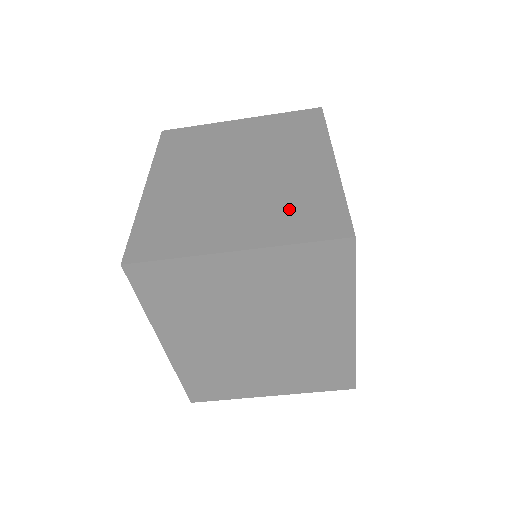
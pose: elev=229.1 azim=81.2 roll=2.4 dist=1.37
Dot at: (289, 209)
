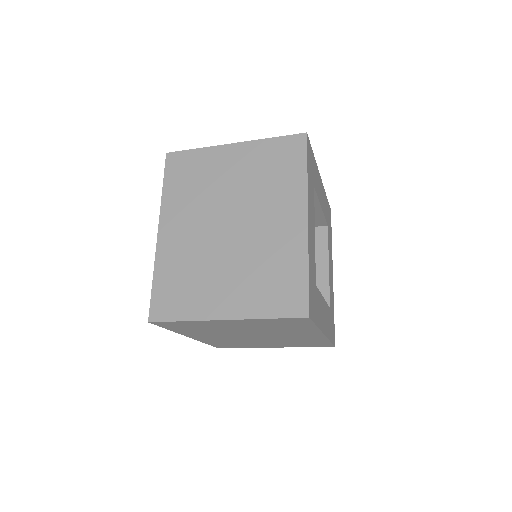
Dot at: (265, 279)
